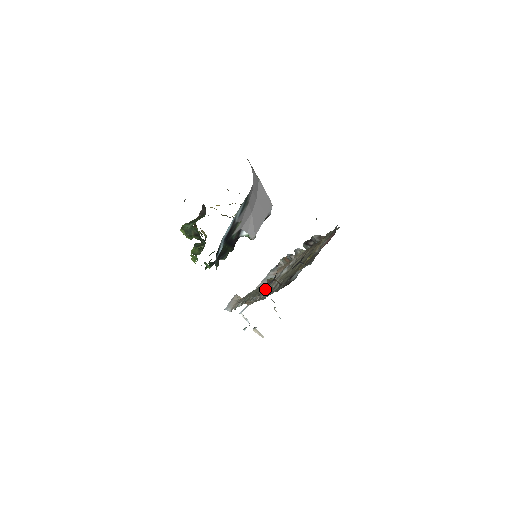
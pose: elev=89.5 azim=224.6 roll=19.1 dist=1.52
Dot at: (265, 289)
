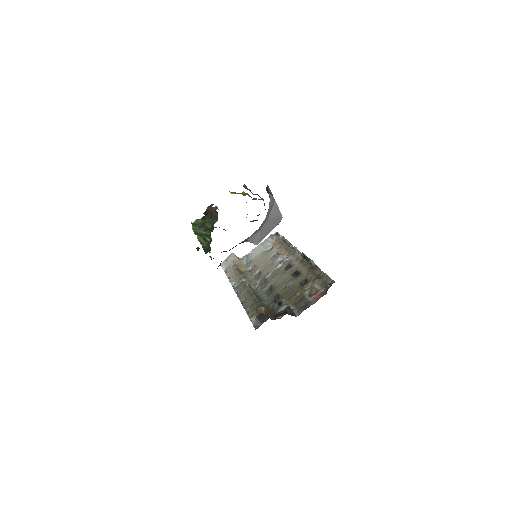
Dot at: (253, 319)
